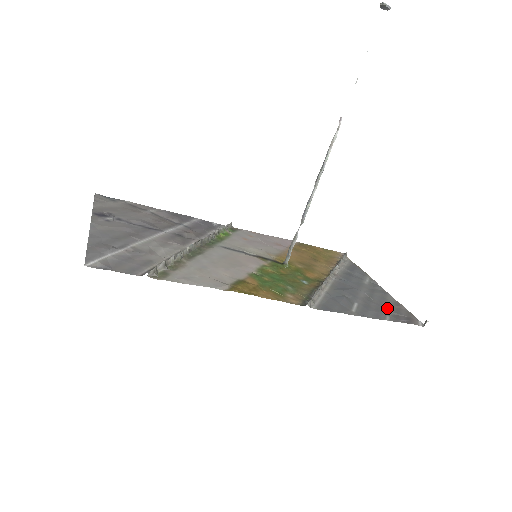
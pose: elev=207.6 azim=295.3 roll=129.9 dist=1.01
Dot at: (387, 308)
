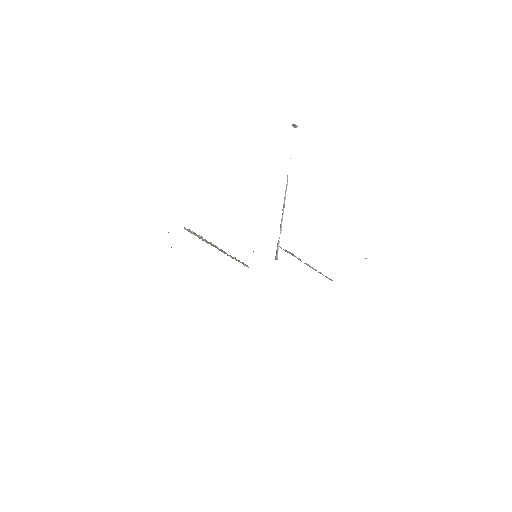
Dot at: occluded
